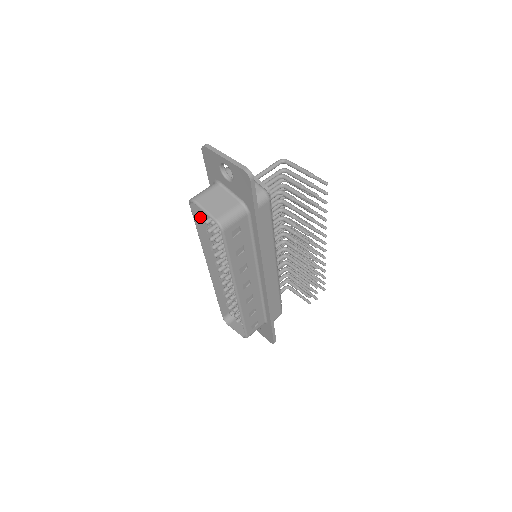
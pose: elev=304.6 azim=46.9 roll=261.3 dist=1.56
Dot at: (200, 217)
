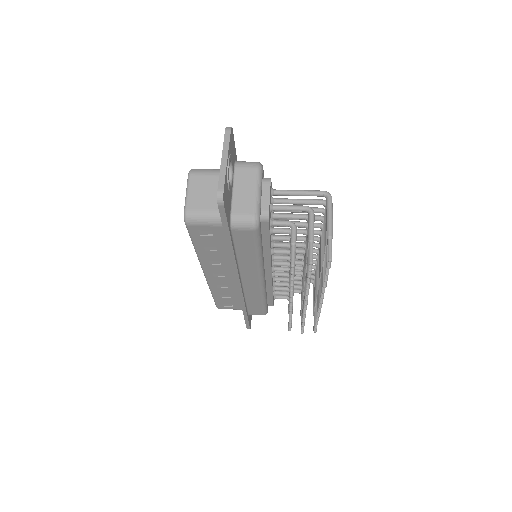
Dot at: occluded
